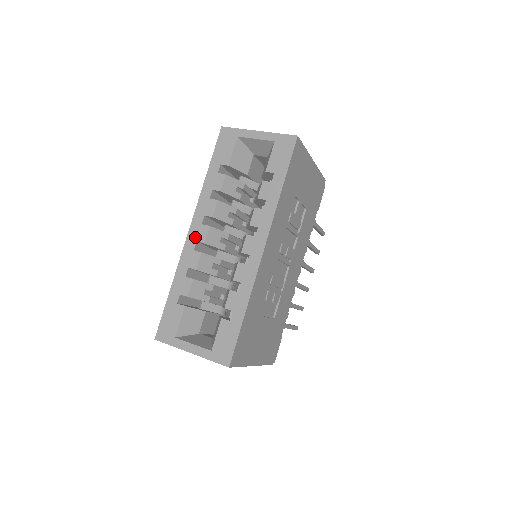
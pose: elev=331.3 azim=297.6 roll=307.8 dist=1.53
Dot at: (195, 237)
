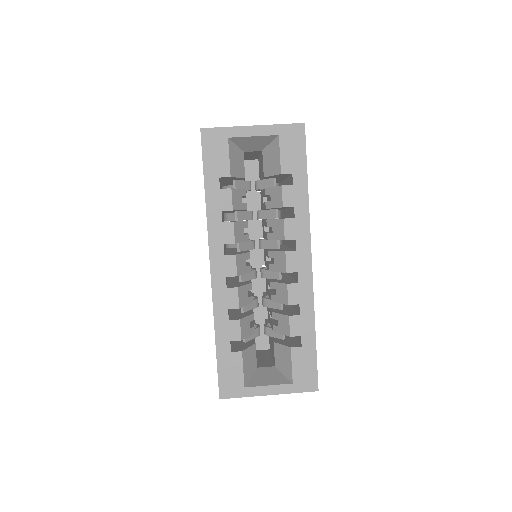
Dot at: (222, 273)
